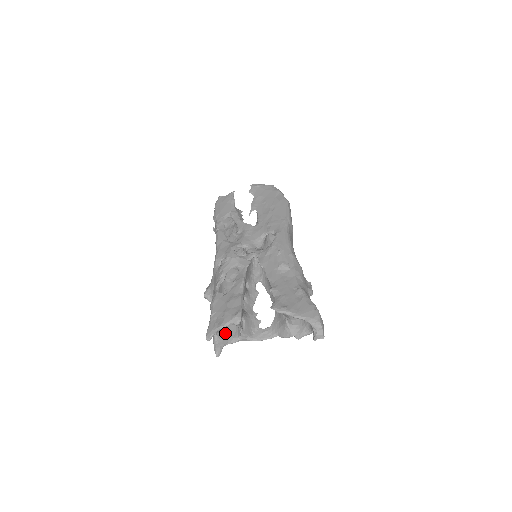
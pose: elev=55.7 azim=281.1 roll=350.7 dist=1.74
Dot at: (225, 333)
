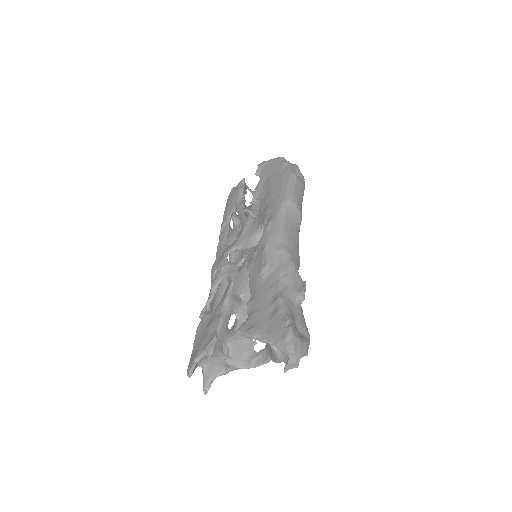
Dot at: (215, 363)
